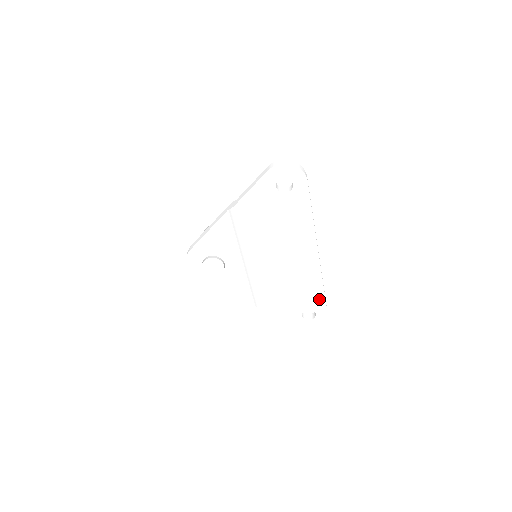
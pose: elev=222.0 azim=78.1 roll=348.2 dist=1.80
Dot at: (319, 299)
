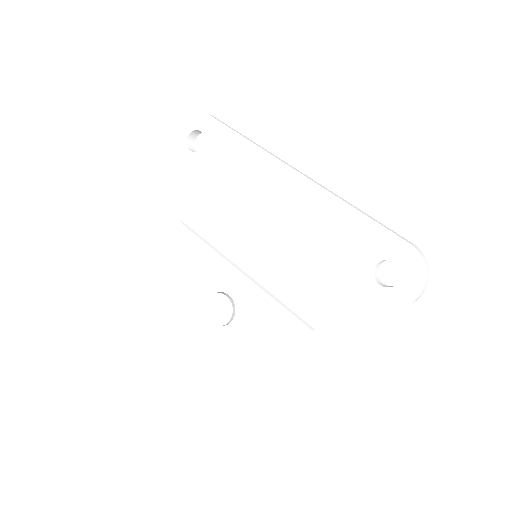
Dot at: (371, 232)
